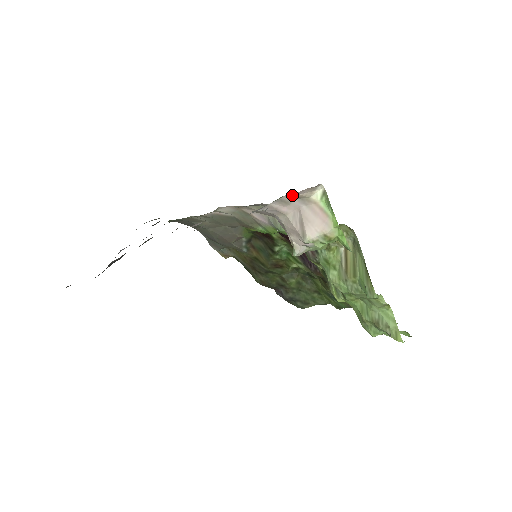
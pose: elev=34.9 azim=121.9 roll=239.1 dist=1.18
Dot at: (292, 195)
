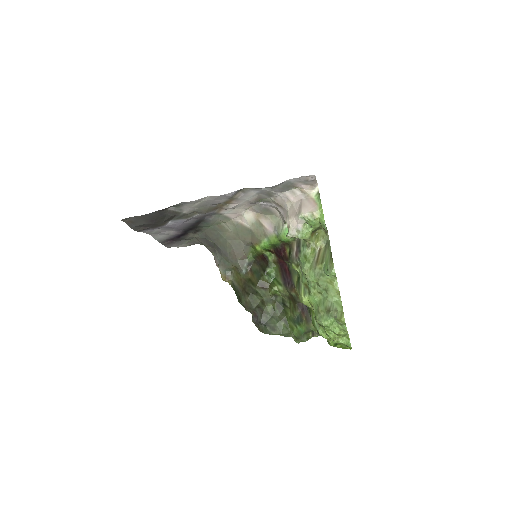
Dot at: (300, 189)
